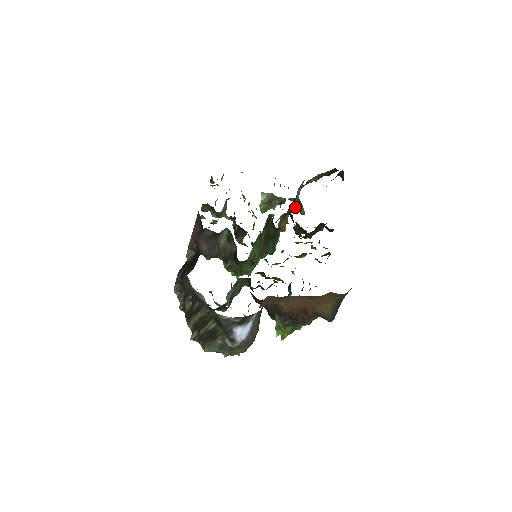
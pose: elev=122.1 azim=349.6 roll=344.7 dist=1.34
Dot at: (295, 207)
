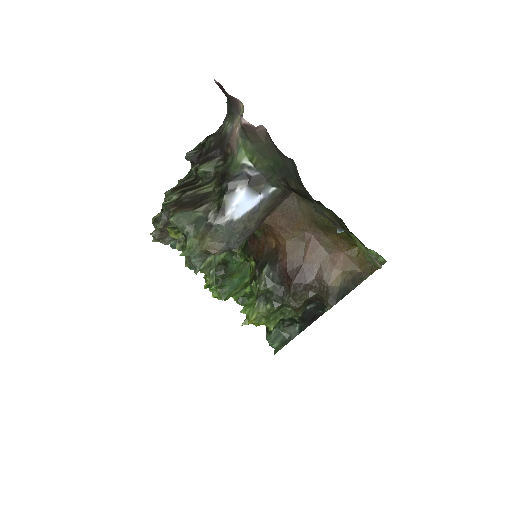
Dot at: occluded
